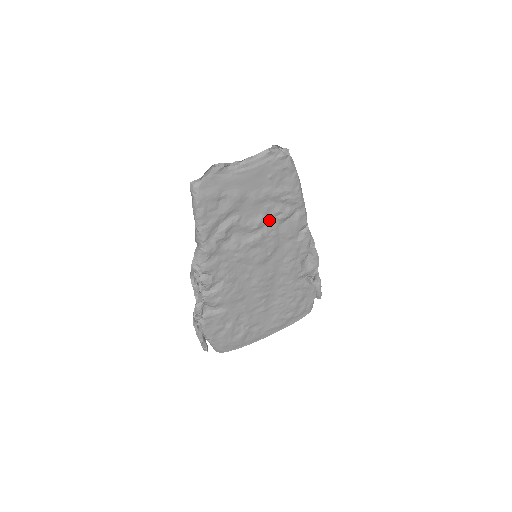
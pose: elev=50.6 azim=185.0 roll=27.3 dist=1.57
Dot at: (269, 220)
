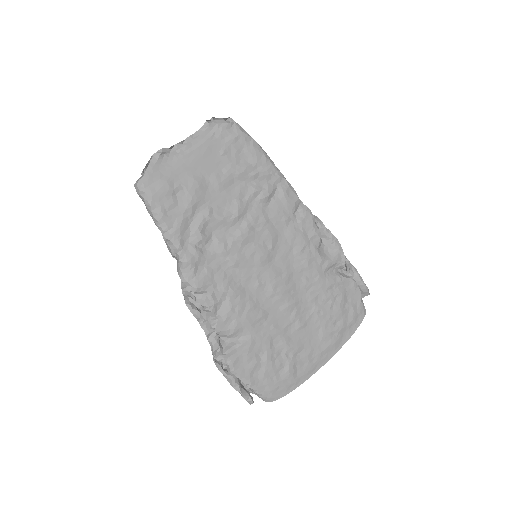
Dot at: (249, 205)
